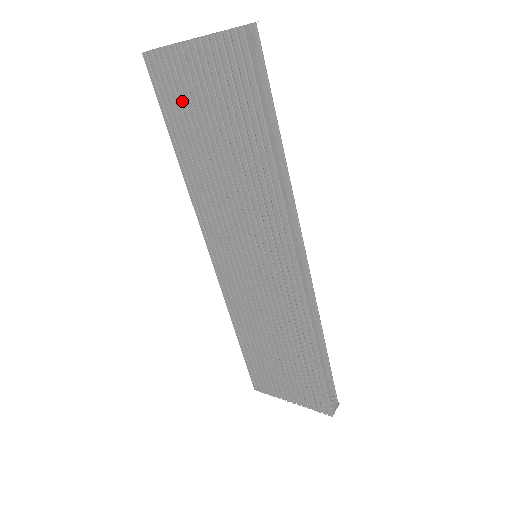
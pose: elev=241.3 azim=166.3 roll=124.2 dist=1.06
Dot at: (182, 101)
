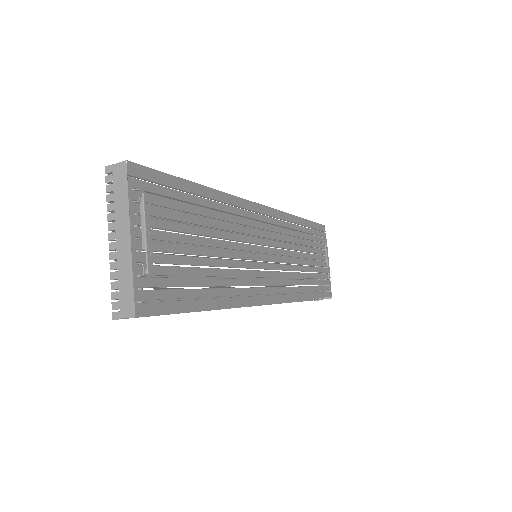
Dot at: occluded
